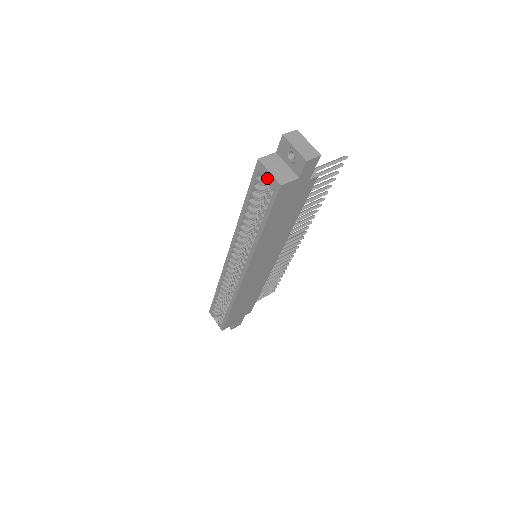
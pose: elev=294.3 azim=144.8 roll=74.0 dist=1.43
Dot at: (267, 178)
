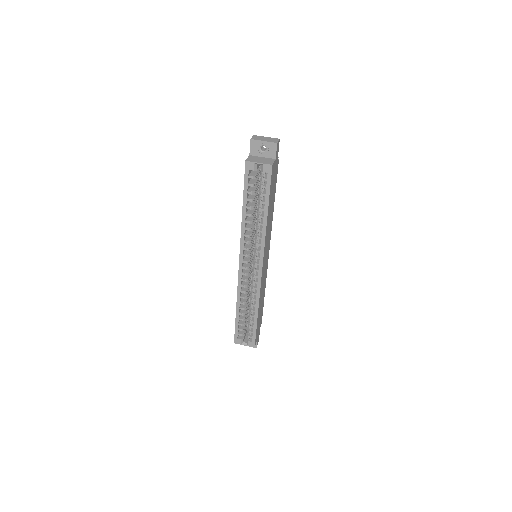
Dot at: (254, 173)
